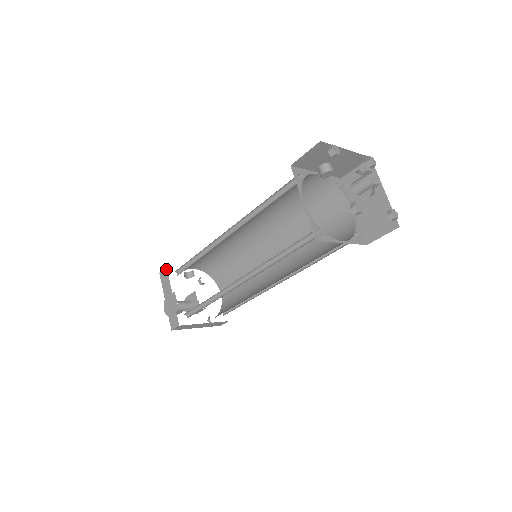
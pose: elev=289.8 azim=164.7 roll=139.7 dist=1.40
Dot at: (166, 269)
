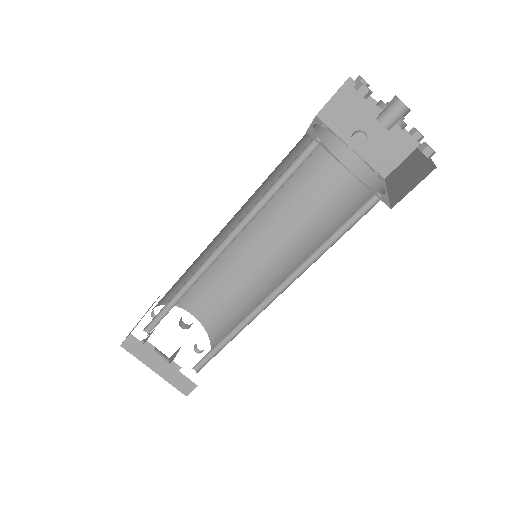
Dot at: occluded
